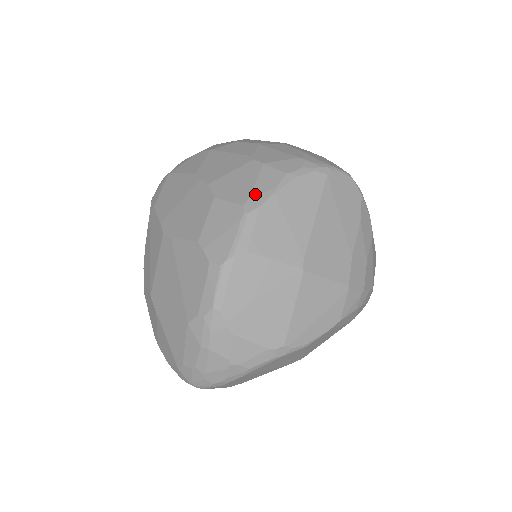
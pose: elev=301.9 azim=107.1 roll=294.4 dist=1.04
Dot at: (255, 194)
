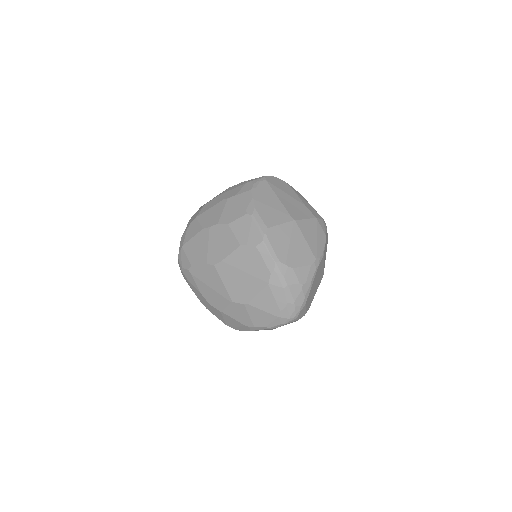
Dot at: (247, 206)
